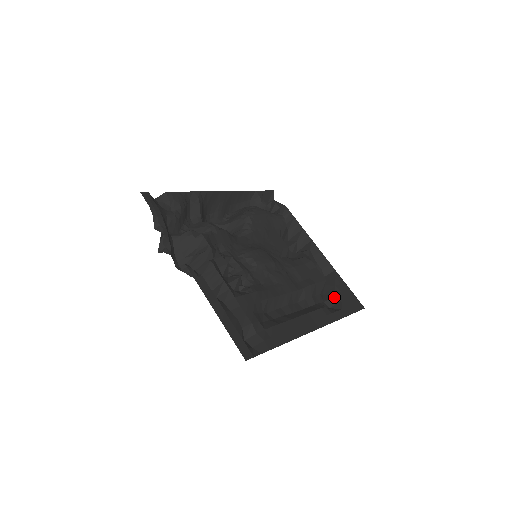
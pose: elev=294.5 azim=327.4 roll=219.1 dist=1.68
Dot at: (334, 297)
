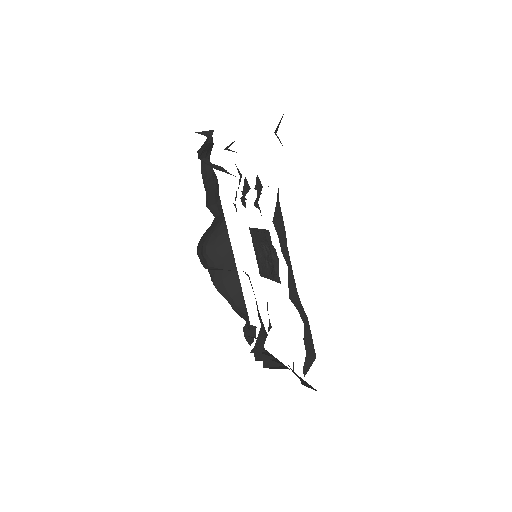
Dot at: occluded
